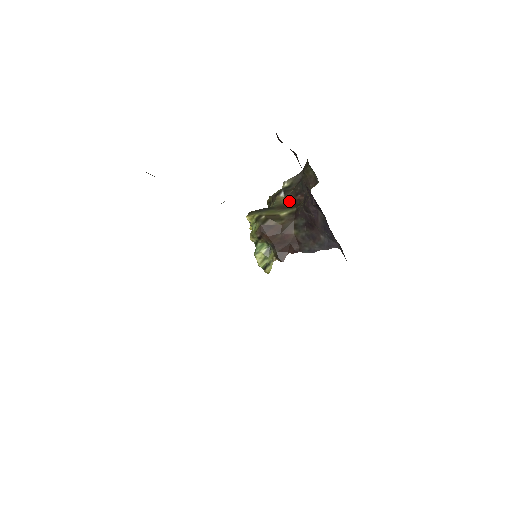
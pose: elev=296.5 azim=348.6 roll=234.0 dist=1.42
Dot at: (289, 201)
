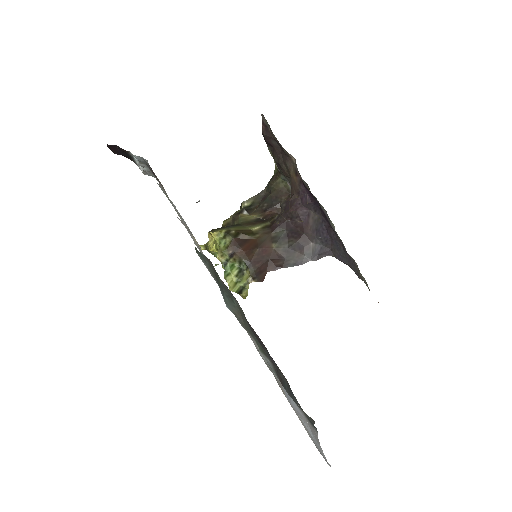
Dot at: (257, 217)
